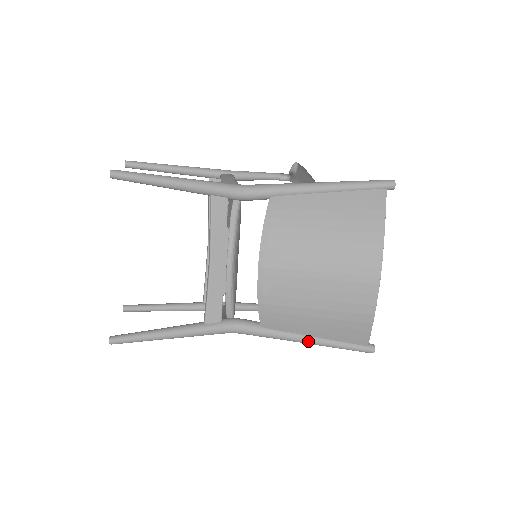
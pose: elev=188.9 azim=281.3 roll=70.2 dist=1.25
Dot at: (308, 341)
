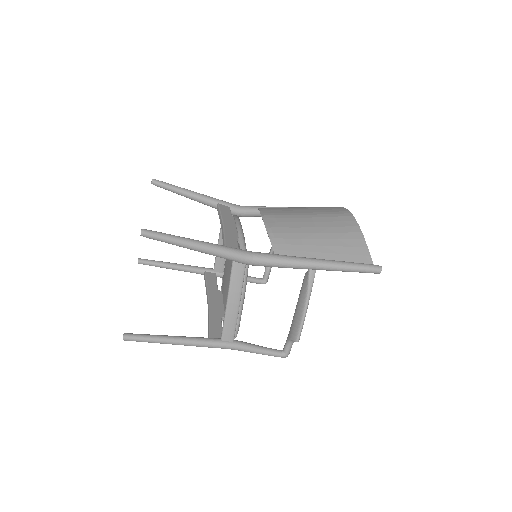
Dot at: (320, 261)
